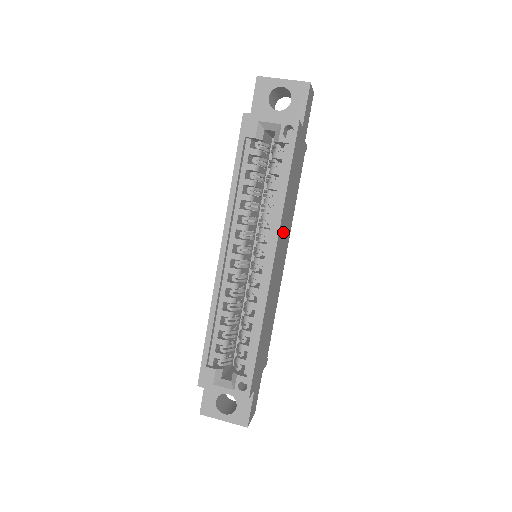
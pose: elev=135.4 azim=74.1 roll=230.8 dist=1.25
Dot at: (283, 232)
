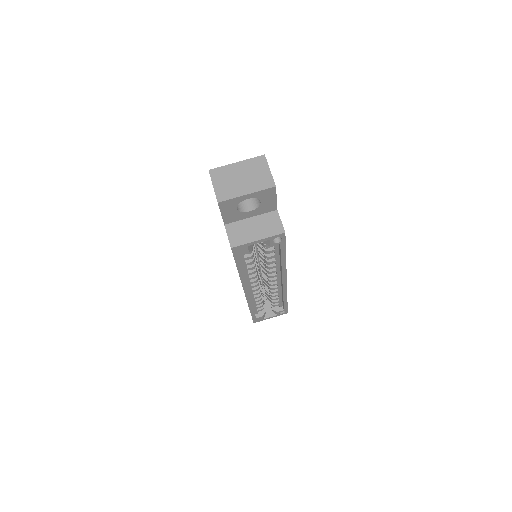
Dot at: occluded
